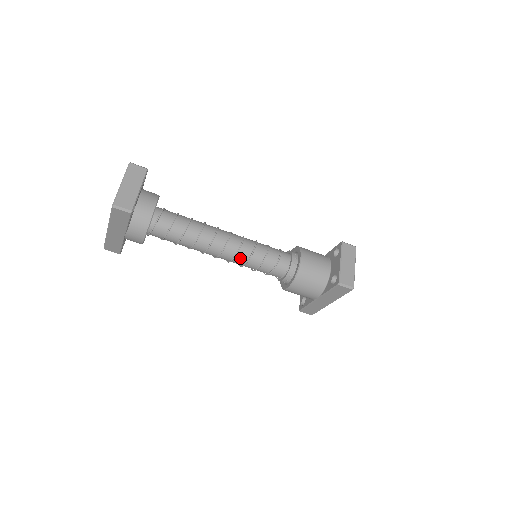
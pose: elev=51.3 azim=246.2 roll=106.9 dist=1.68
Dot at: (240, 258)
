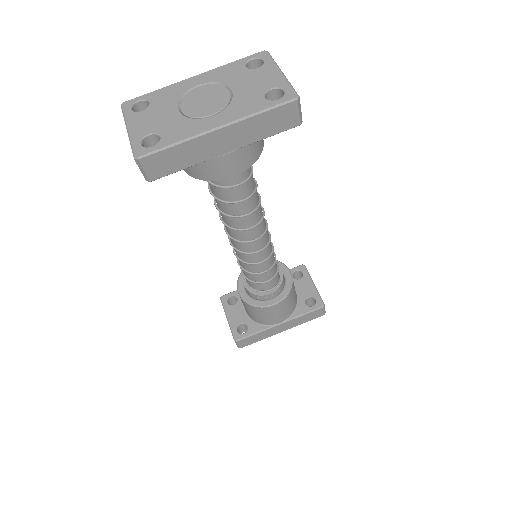
Dot at: (265, 251)
